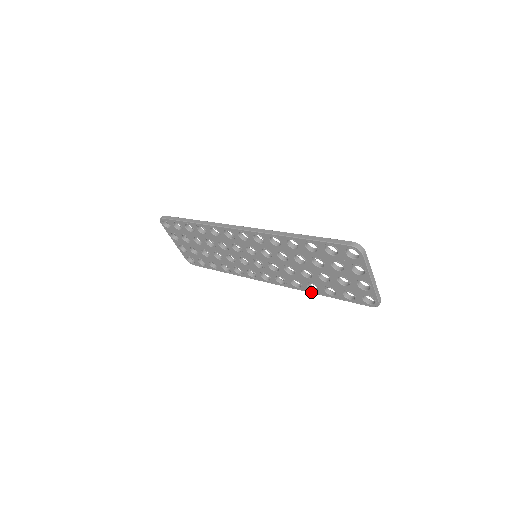
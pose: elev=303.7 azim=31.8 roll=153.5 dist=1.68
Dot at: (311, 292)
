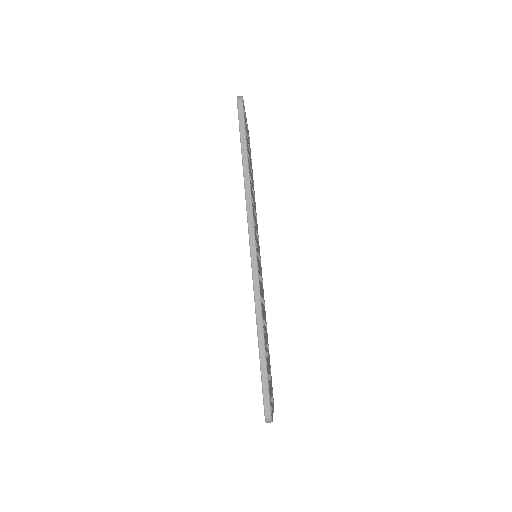
Dot at: occluded
